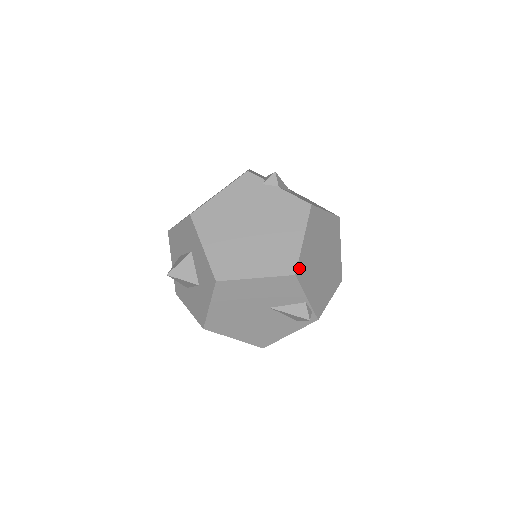
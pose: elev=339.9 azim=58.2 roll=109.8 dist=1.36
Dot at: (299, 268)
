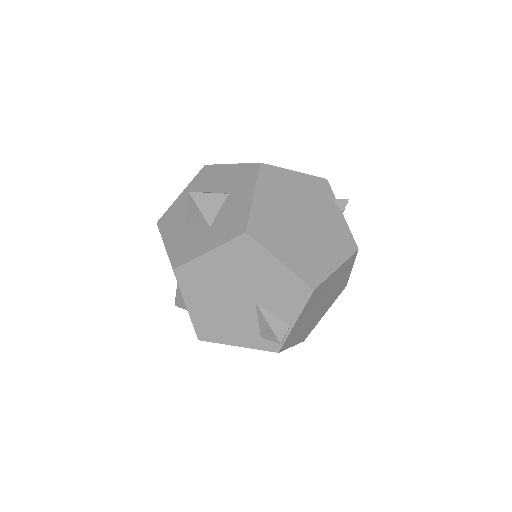
Dot at: (318, 288)
